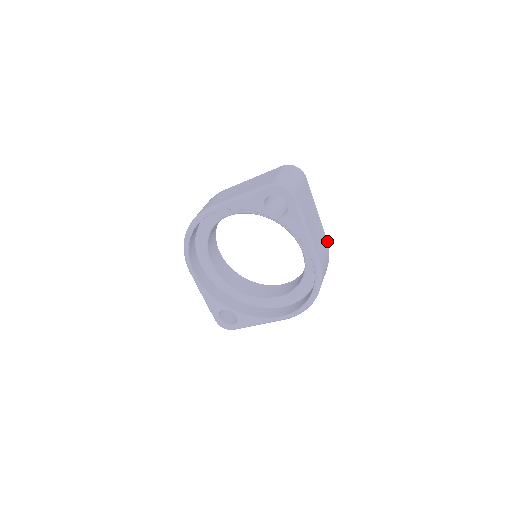
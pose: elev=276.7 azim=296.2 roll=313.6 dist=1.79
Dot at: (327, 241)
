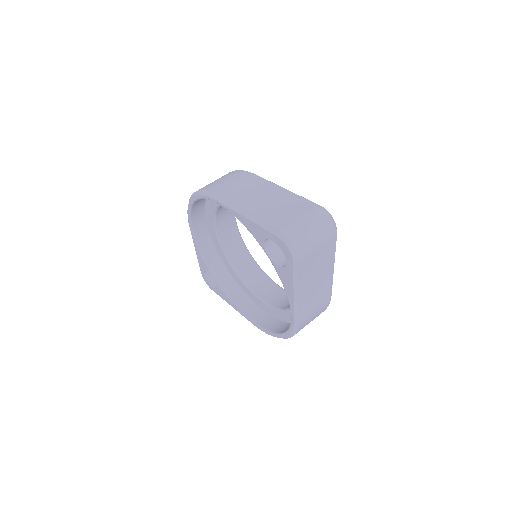
Dot at: occluded
